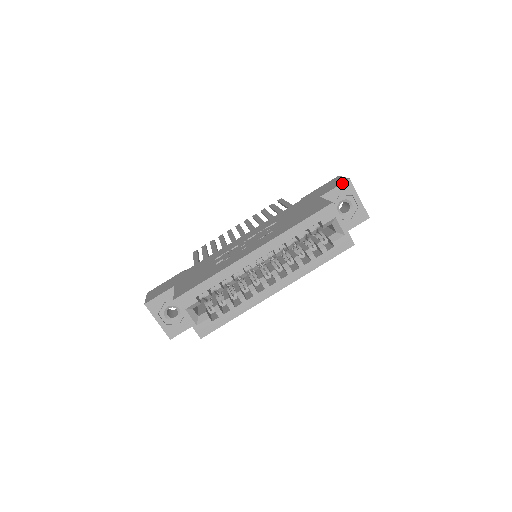
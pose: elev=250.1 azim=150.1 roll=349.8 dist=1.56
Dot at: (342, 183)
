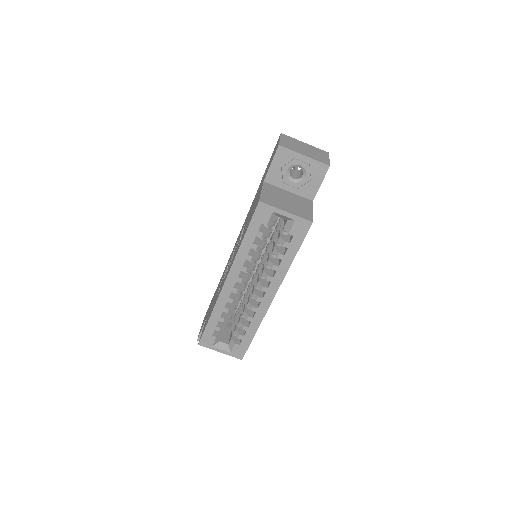
Dot at: (274, 154)
